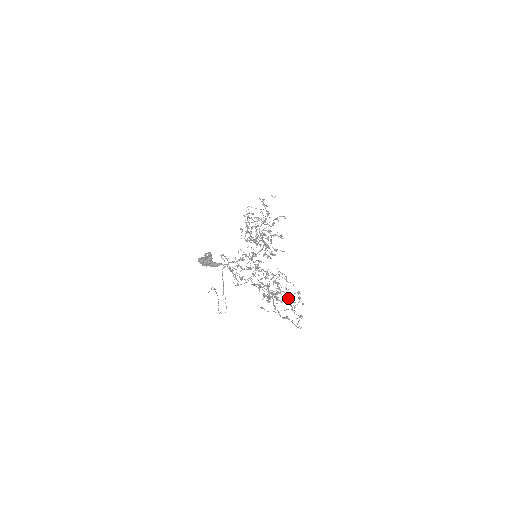
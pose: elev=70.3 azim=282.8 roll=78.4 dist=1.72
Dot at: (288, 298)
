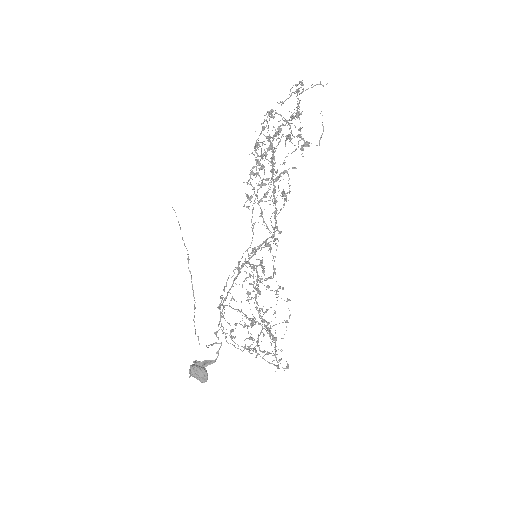
Dot at: occluded
